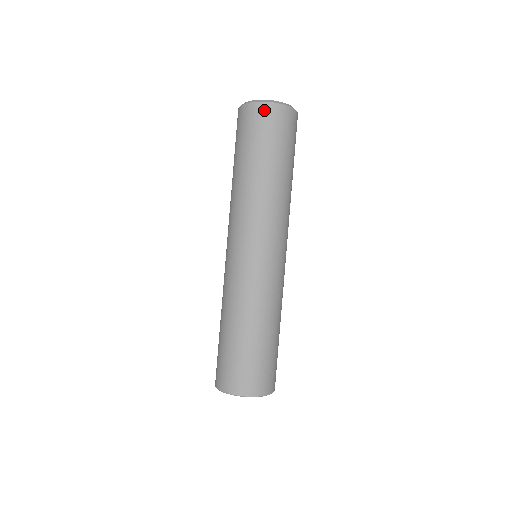
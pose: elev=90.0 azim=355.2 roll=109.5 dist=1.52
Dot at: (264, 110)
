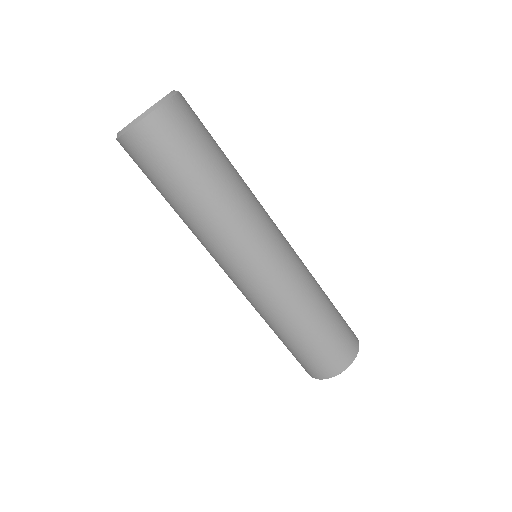
Dot at: (170, 113)
